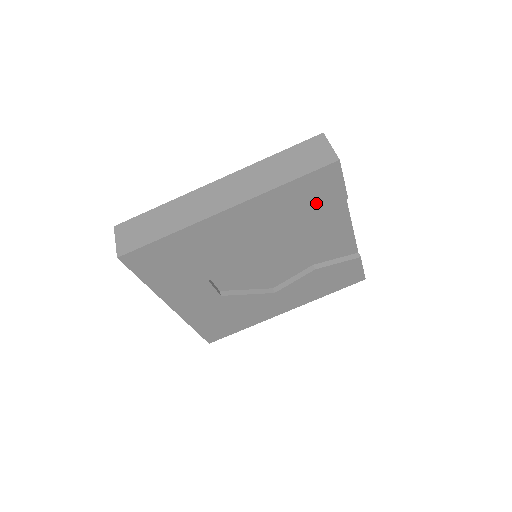
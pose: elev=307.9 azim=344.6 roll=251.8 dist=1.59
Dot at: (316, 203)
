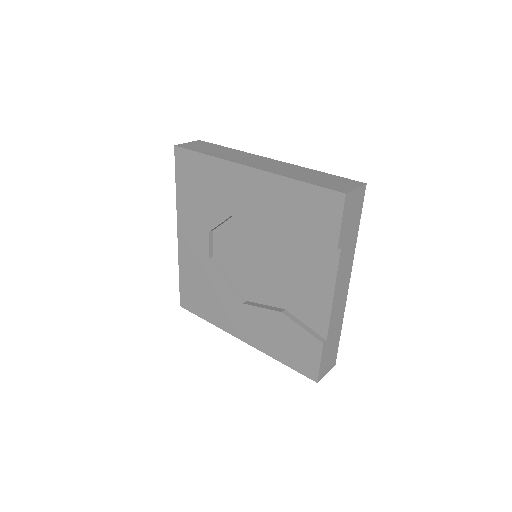
Dot at: (311, 227)
